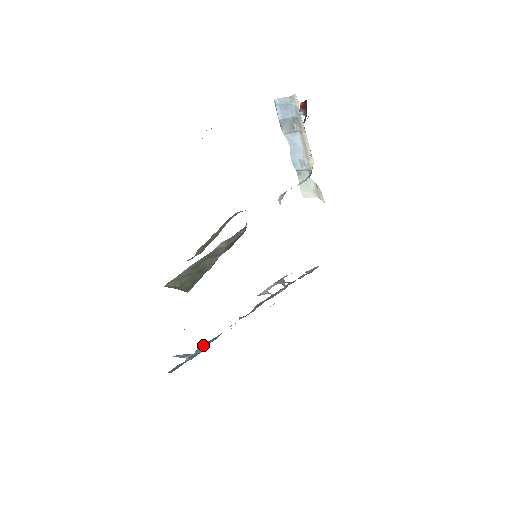
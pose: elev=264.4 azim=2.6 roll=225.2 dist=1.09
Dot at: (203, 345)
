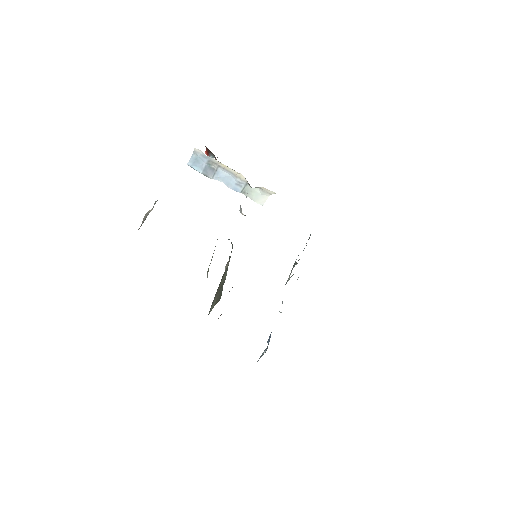
Dot at: (269, 336)
